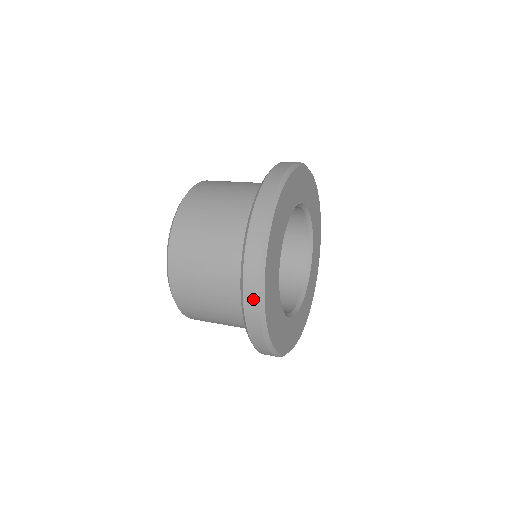
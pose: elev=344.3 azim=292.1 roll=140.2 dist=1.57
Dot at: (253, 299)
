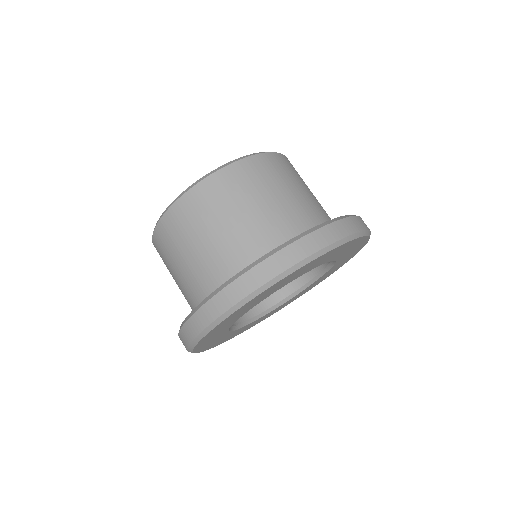
Dot at: (211, 314)
